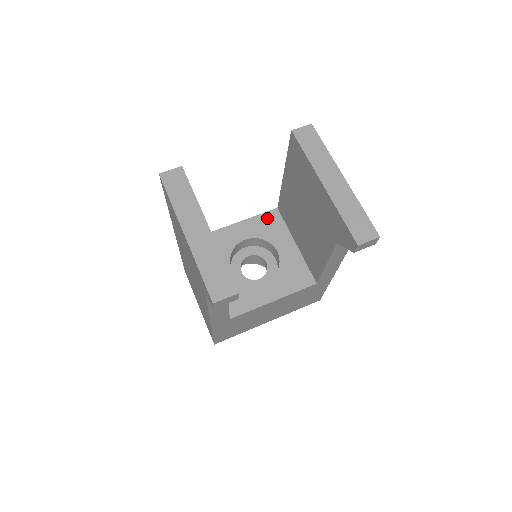
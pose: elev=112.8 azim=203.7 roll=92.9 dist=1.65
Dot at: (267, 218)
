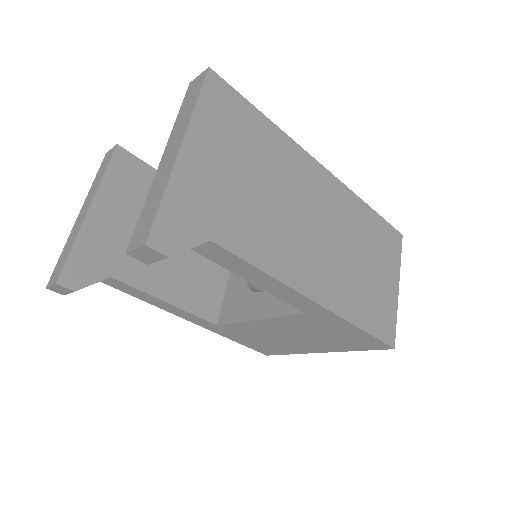
Dot at: occluded
